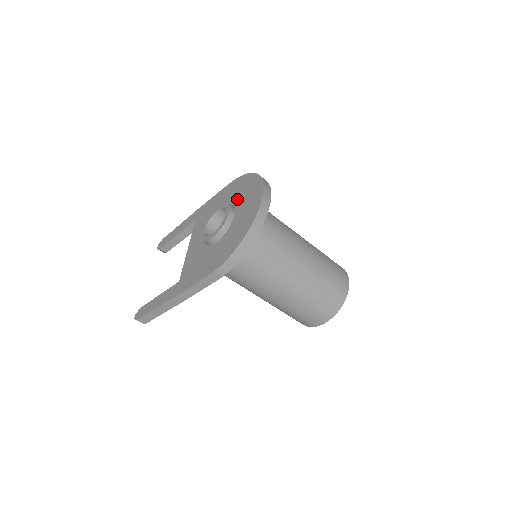
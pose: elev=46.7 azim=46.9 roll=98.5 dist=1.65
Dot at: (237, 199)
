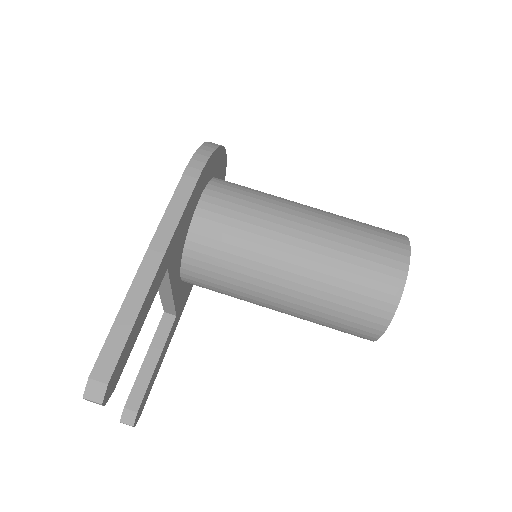
Dot at: occluded
